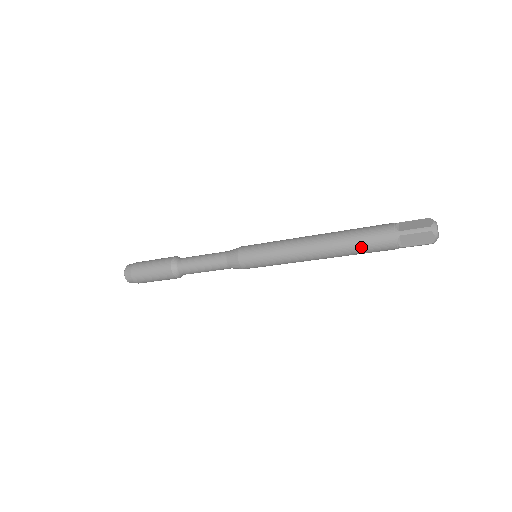
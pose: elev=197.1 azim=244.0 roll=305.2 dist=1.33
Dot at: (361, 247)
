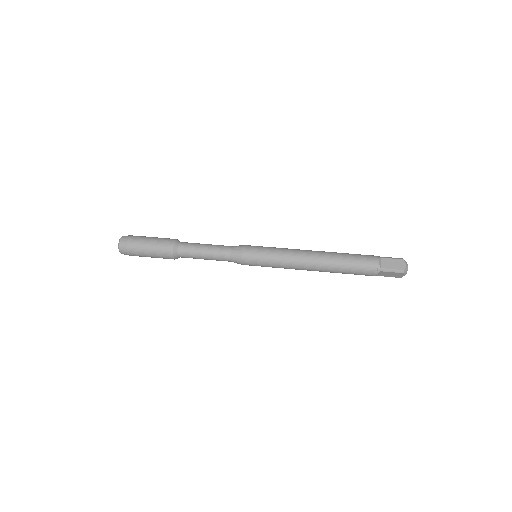
Dot at: occluded
